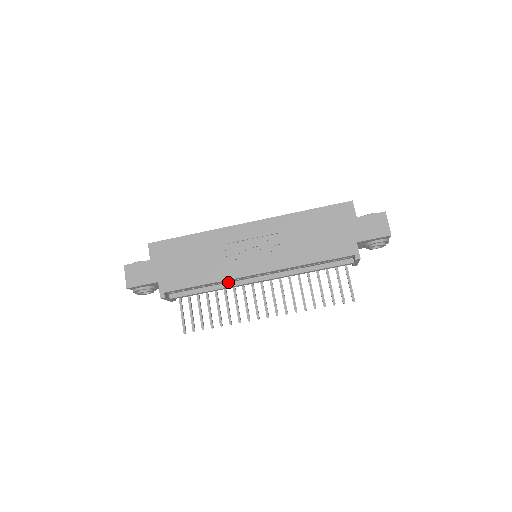
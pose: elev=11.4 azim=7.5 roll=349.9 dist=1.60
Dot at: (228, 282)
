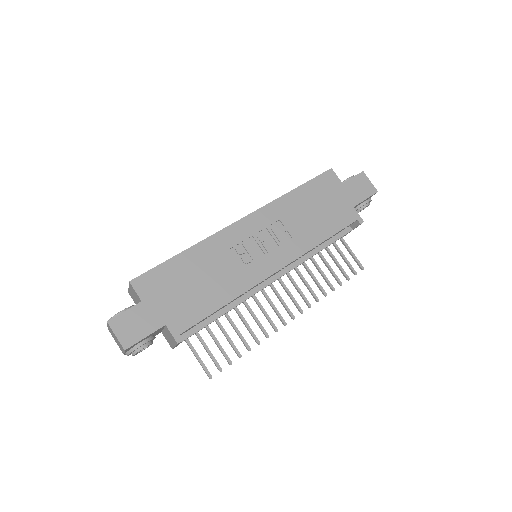
Dot at: (242, 295)
